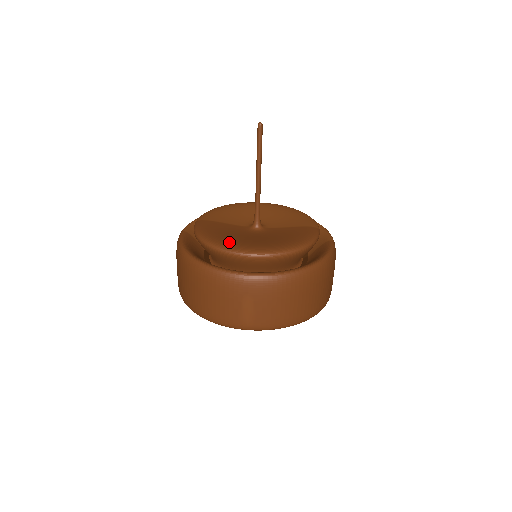
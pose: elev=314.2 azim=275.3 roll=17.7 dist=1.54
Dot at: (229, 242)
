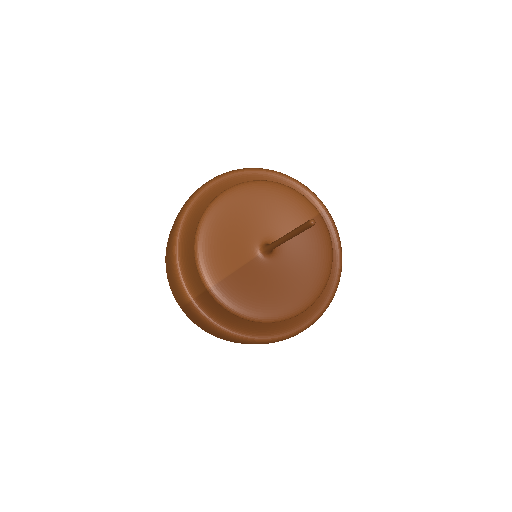
Dot at: (278, 308)
